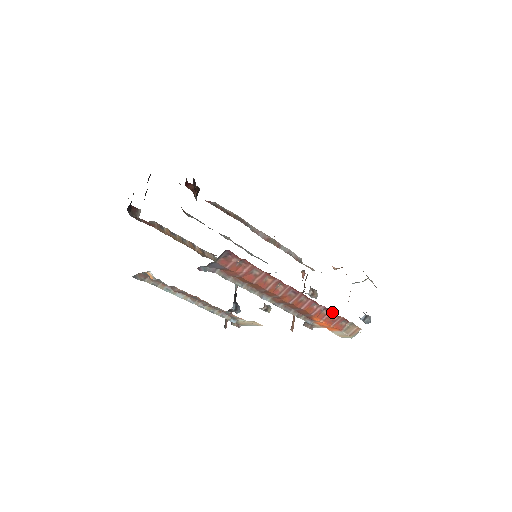
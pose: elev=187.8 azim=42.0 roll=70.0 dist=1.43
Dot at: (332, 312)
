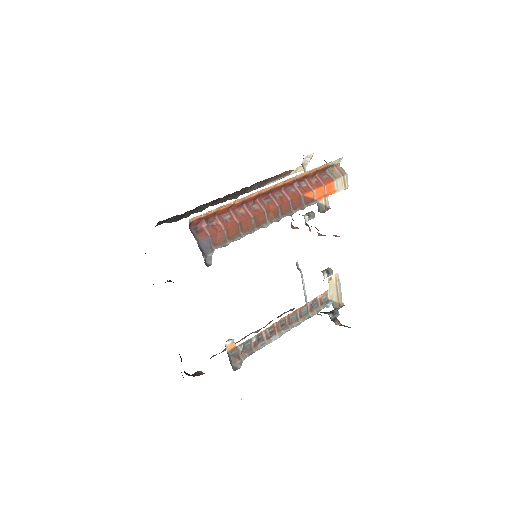
Dot at: (306, 180)
